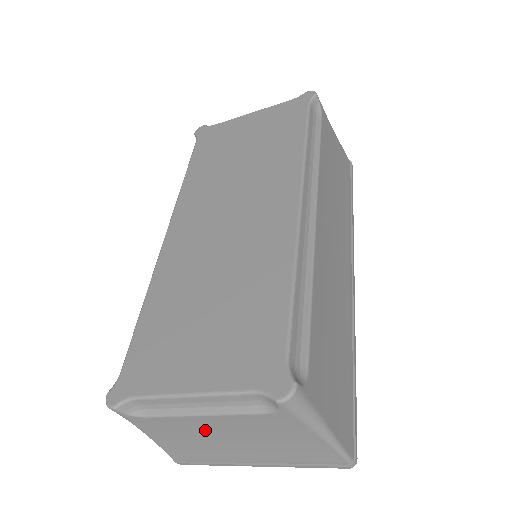
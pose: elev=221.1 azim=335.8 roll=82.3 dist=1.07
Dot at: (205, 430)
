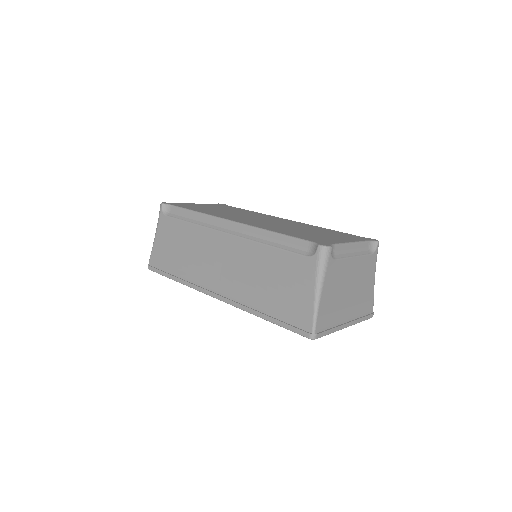
Dot at: (347, 277)
